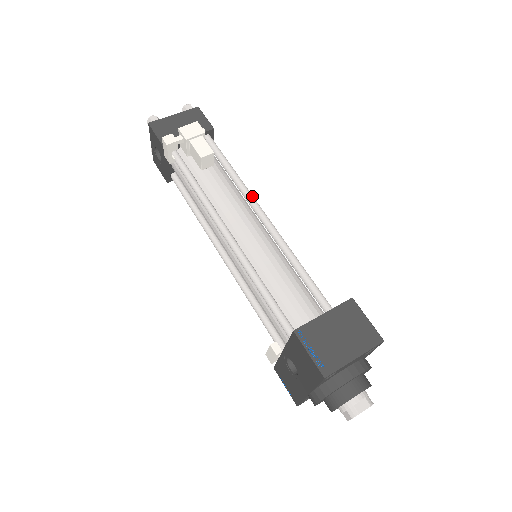
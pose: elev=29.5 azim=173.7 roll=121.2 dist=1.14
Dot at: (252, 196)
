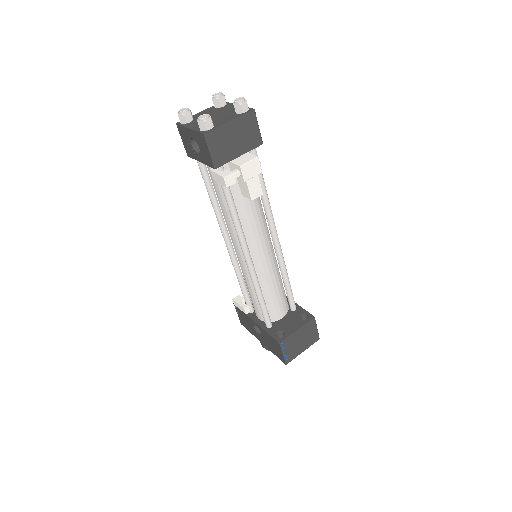
Dot at: (273, 220)
